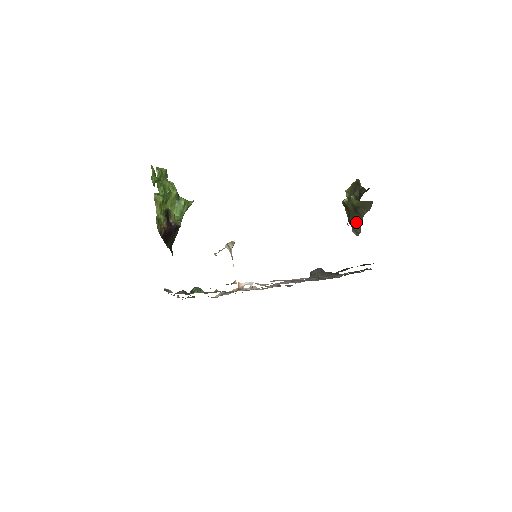
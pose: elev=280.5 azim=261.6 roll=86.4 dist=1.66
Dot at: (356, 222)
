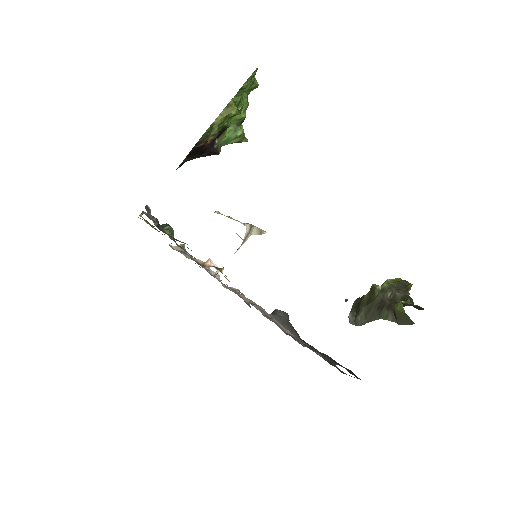
Dot at: (367, 314)
